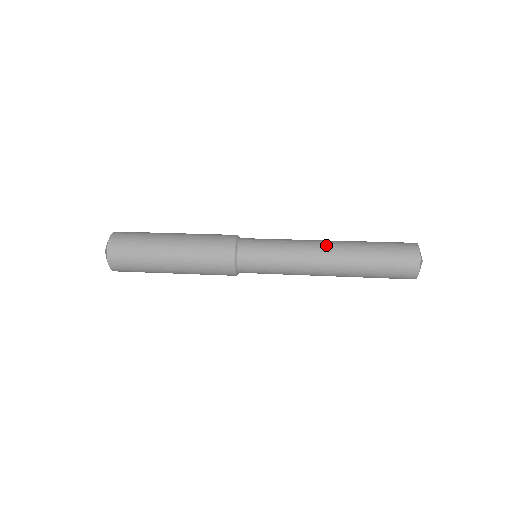
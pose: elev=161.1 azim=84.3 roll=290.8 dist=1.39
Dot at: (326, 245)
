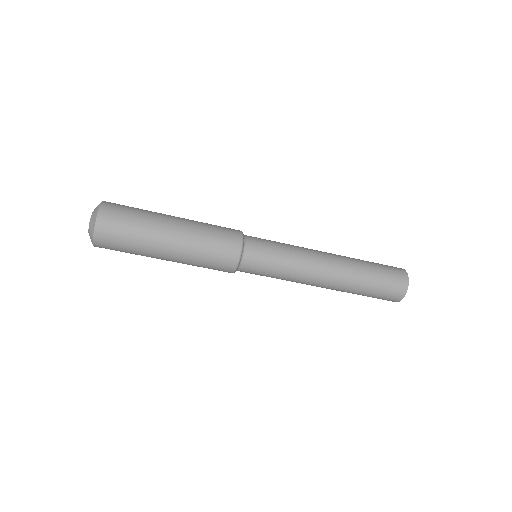
Dot at: occluded
